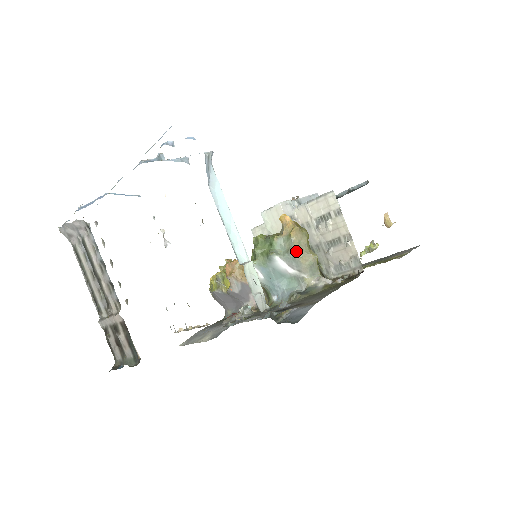
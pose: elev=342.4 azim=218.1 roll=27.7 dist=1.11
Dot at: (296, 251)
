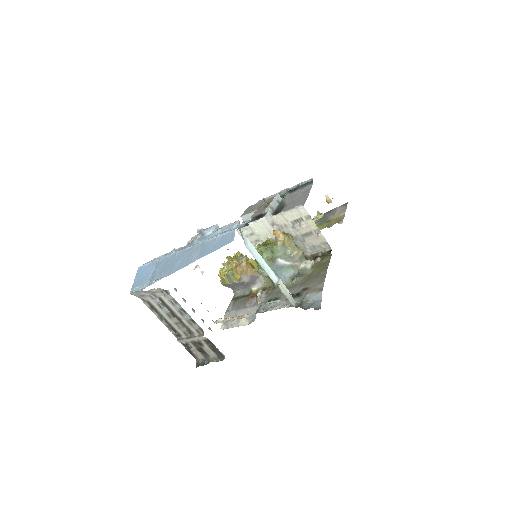
Dot at: (291, 252)
